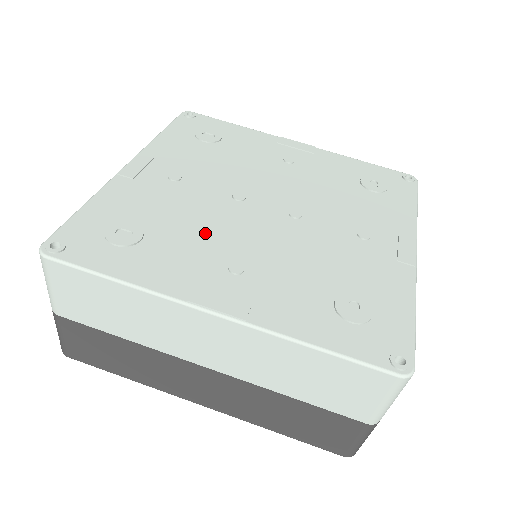
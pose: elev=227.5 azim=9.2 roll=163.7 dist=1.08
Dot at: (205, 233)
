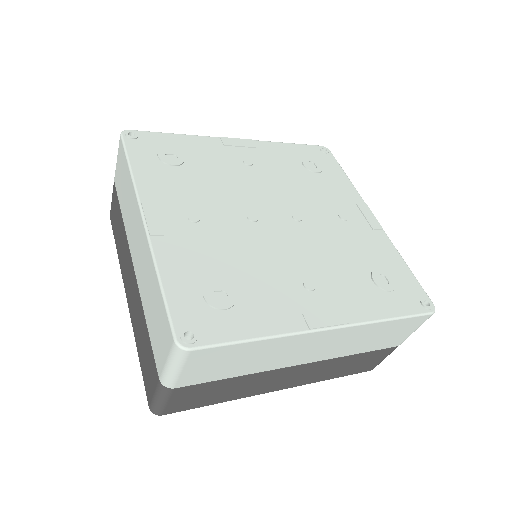
Dot at: (265, 264)
